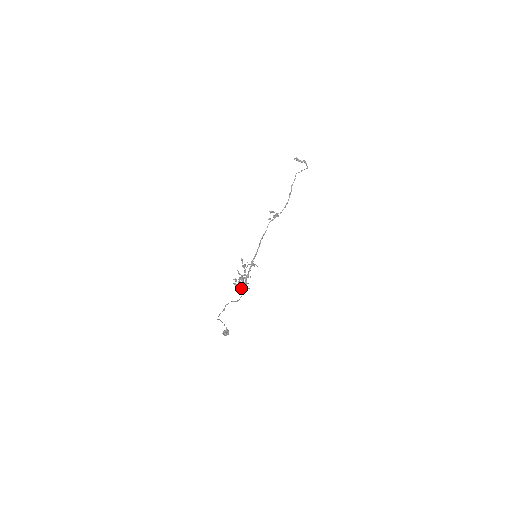
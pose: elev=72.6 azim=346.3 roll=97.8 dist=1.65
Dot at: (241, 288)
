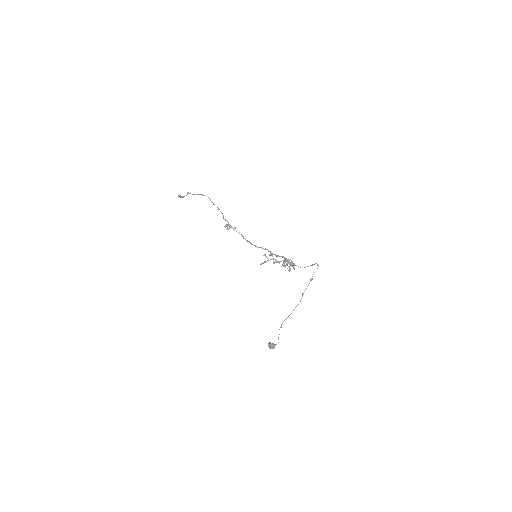
Dot at: (288, 270)
